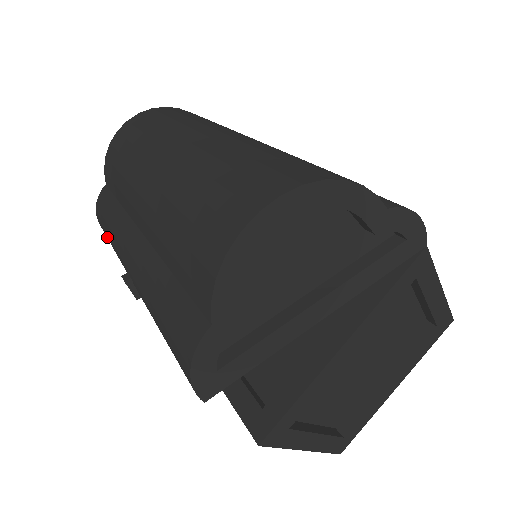
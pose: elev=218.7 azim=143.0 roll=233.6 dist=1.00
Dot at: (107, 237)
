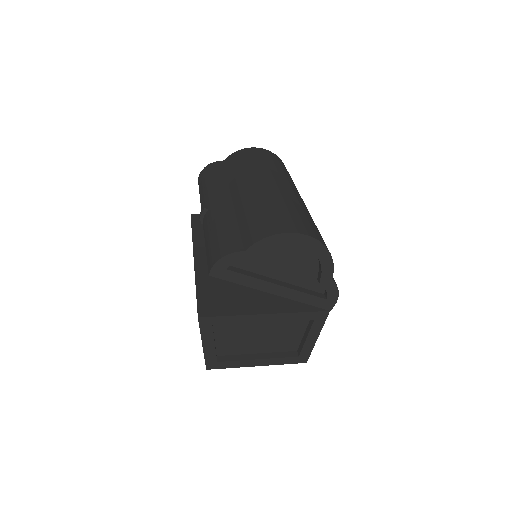
Dot at: (203, 182)
